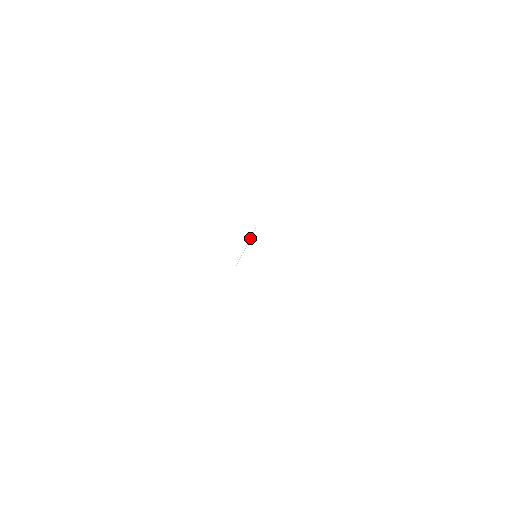
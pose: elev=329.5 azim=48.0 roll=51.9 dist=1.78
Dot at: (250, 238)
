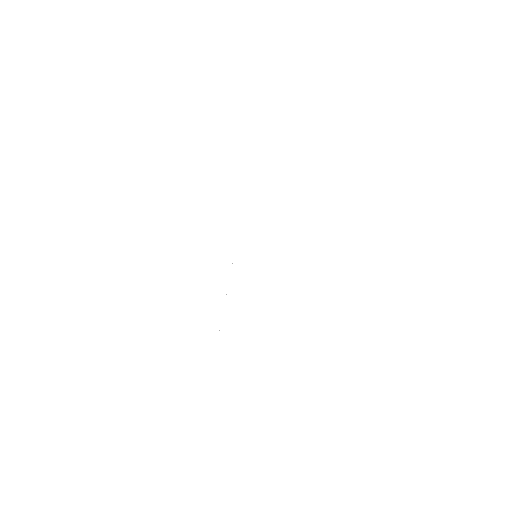
Dot at: occluded
